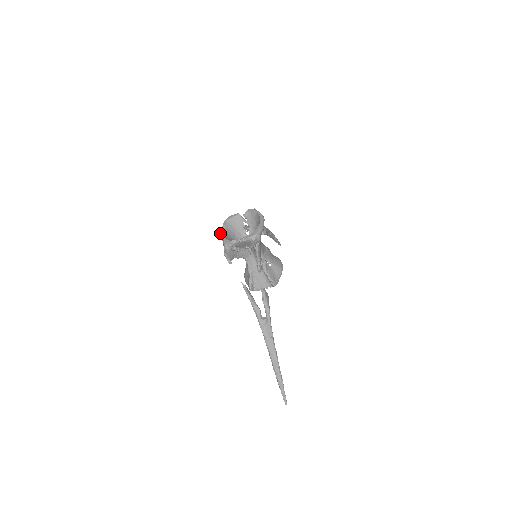
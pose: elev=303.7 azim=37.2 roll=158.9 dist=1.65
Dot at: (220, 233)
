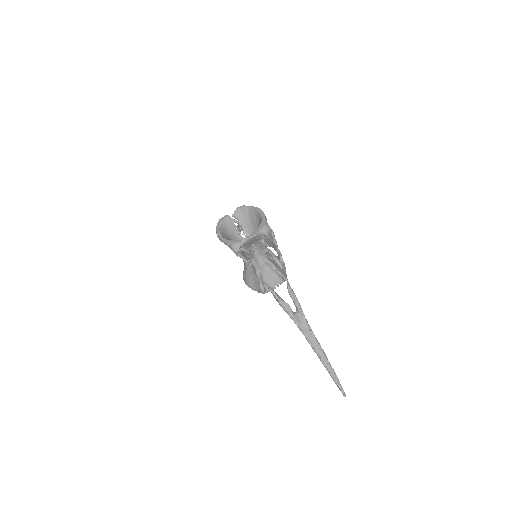
Dot at: (220, 238)
